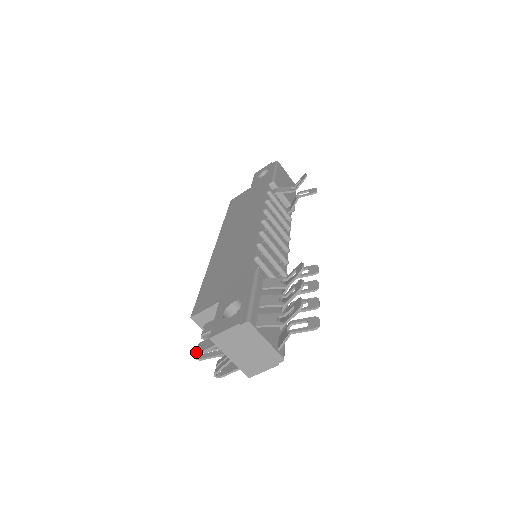
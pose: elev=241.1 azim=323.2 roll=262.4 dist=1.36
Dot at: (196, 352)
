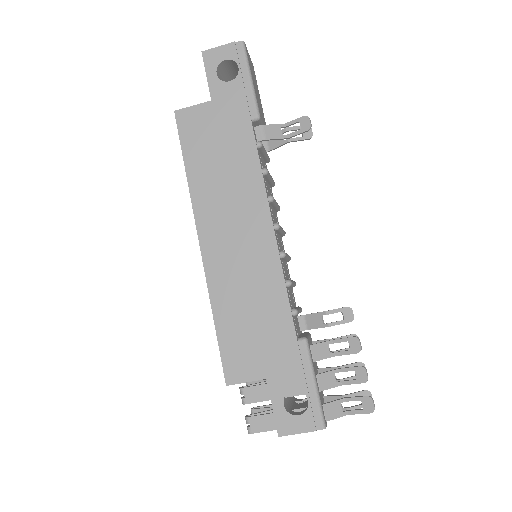
Dot at: (250, 431)
